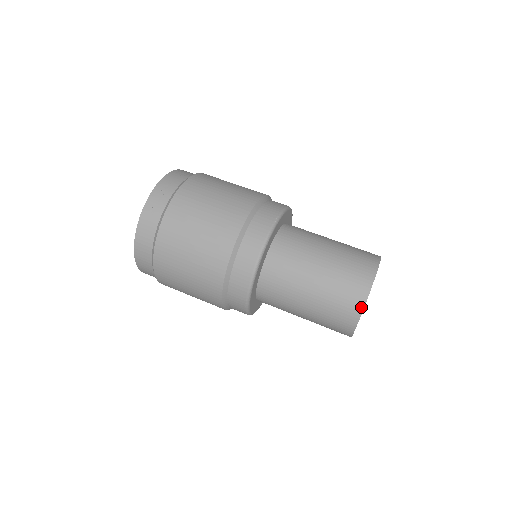
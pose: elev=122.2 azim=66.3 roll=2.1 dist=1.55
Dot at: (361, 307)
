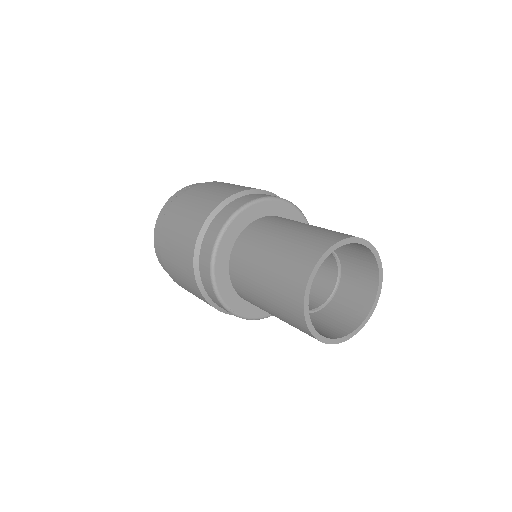
Dot at: (304, 283)
